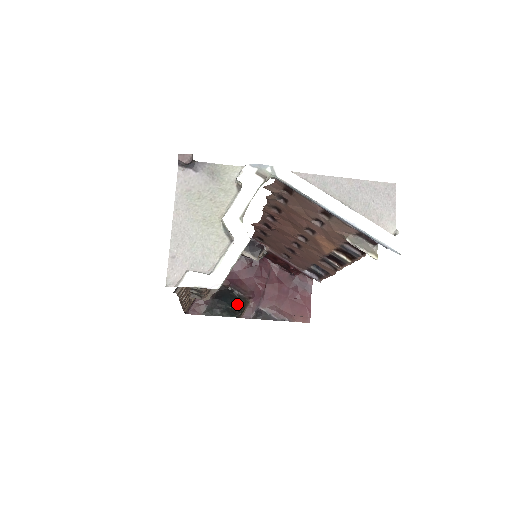
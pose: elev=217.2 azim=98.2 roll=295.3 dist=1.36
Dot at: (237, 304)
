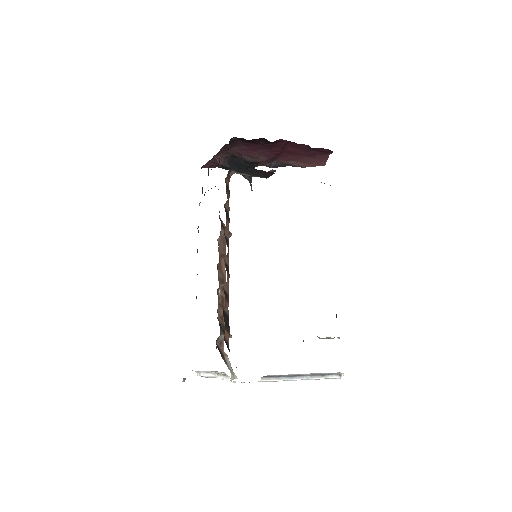
Dot at: occluded
